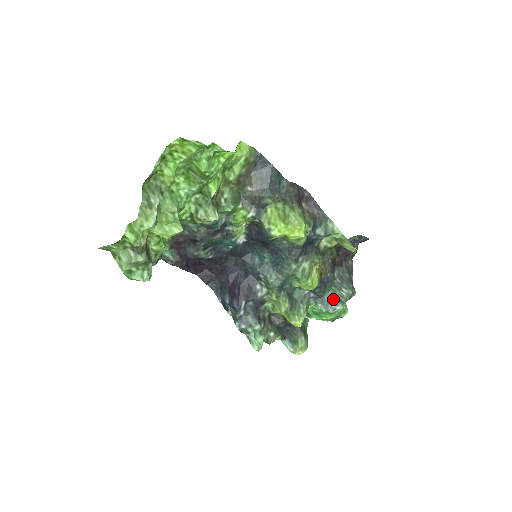
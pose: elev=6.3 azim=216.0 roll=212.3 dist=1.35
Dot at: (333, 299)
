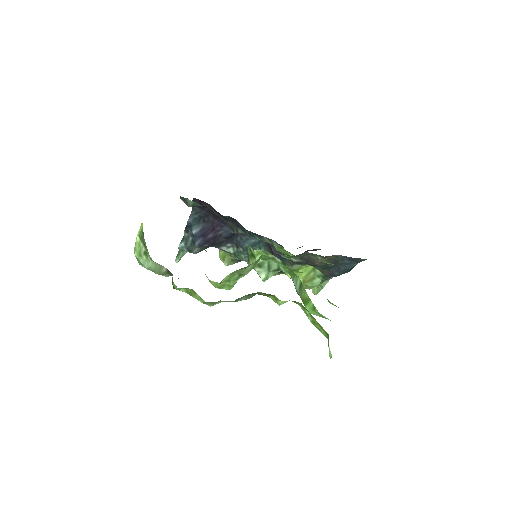
Dot at: occluded
